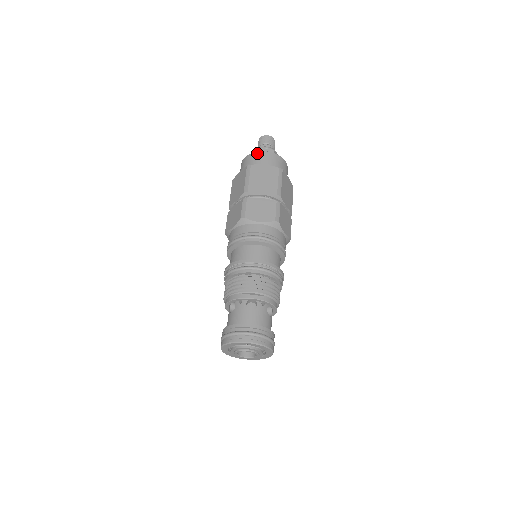
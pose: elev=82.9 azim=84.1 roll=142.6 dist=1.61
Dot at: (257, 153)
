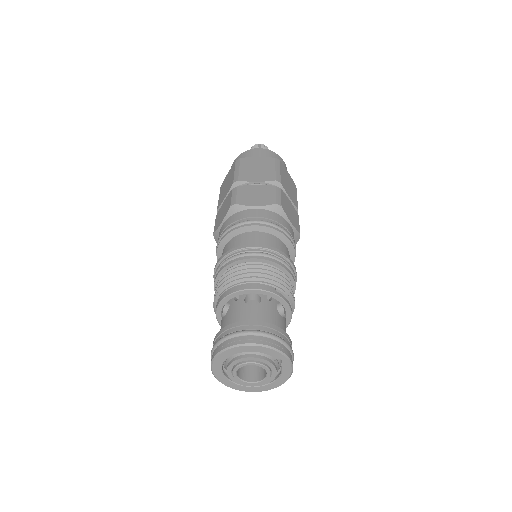
Dot at: (277, 155)
